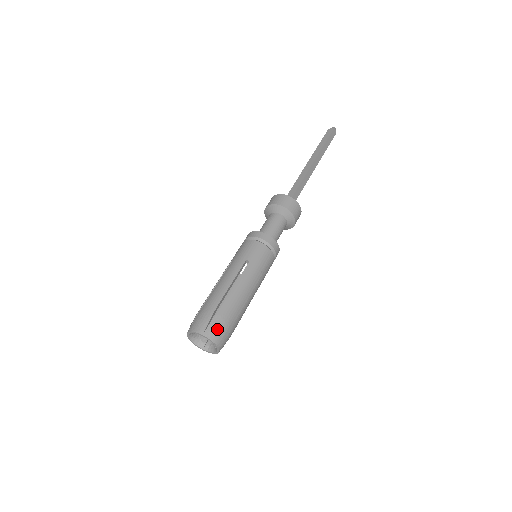
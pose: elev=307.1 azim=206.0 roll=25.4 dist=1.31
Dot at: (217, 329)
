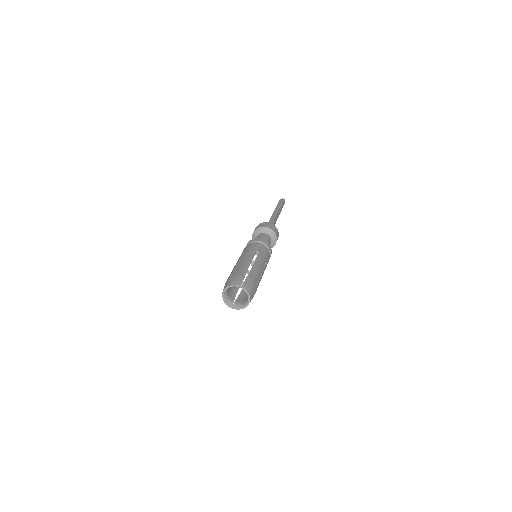
Dot at: (250, 285)
